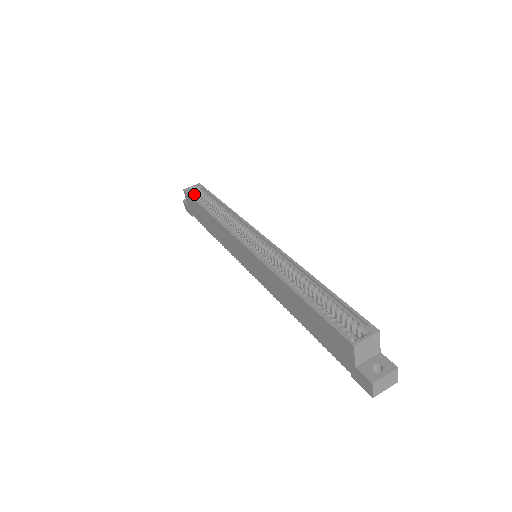
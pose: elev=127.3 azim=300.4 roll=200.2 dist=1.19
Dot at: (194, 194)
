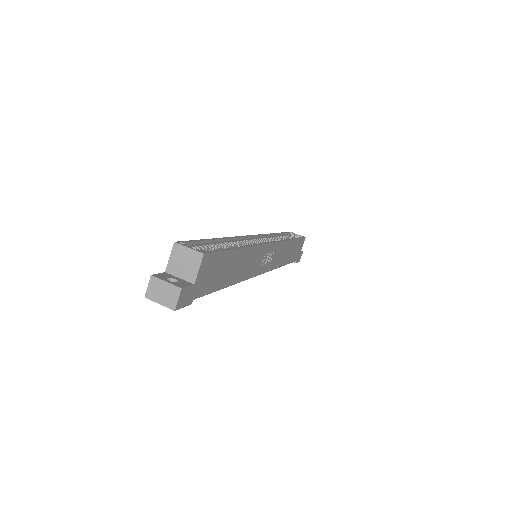
Dot at: (291, 235)
